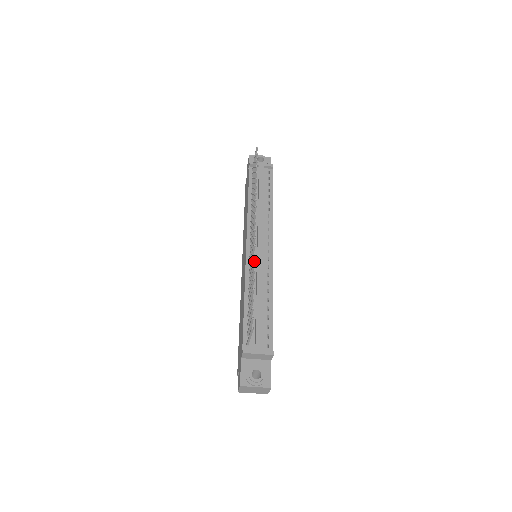
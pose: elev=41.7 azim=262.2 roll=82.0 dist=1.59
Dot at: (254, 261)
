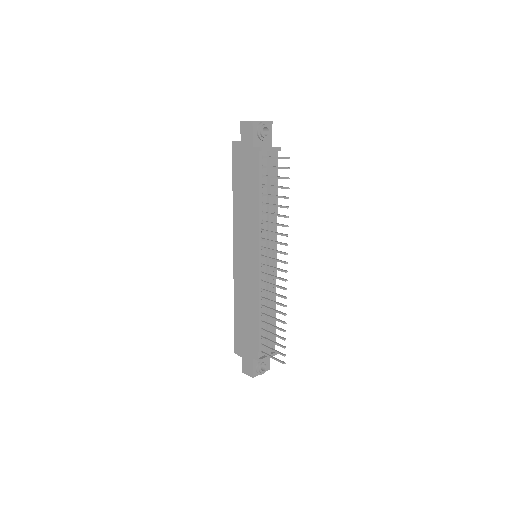
Dot at: occluded
